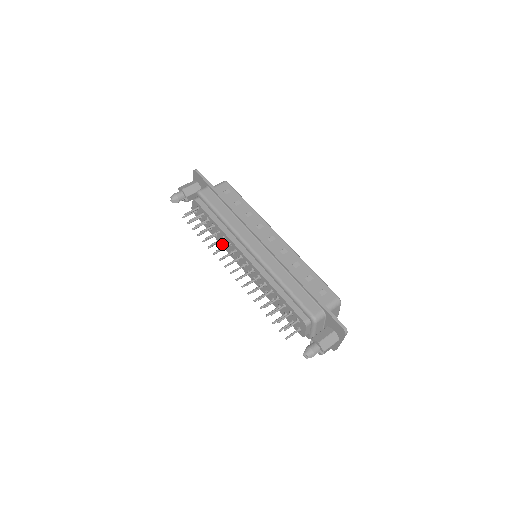
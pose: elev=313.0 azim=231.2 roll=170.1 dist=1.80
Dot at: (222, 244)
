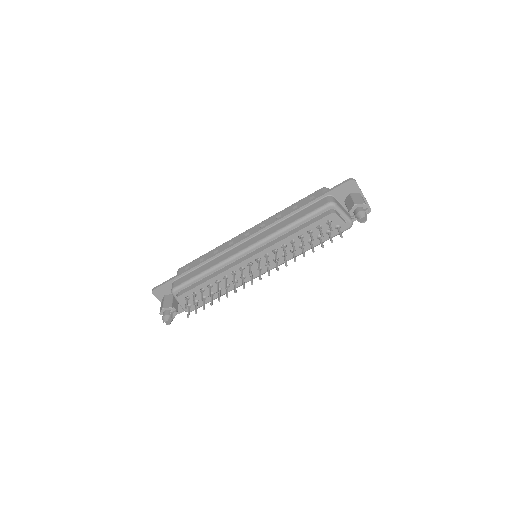
Dot at: (231, 287)
